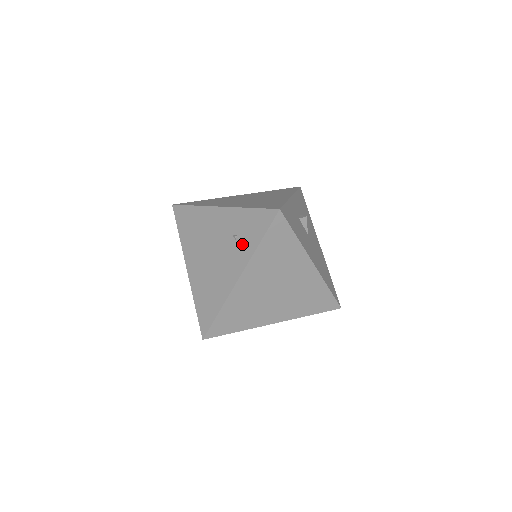
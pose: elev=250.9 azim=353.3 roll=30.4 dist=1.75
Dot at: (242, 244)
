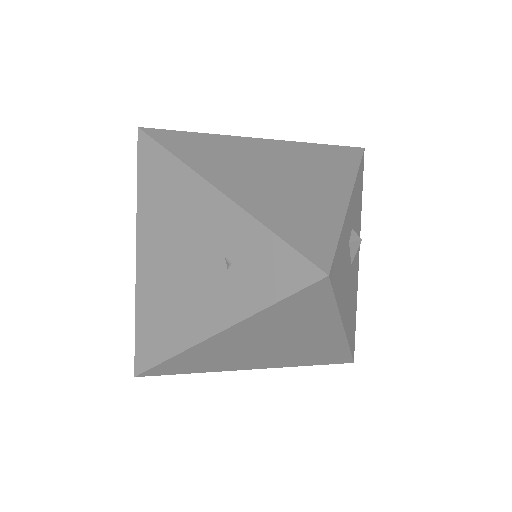
Dot at: (237, 285)
